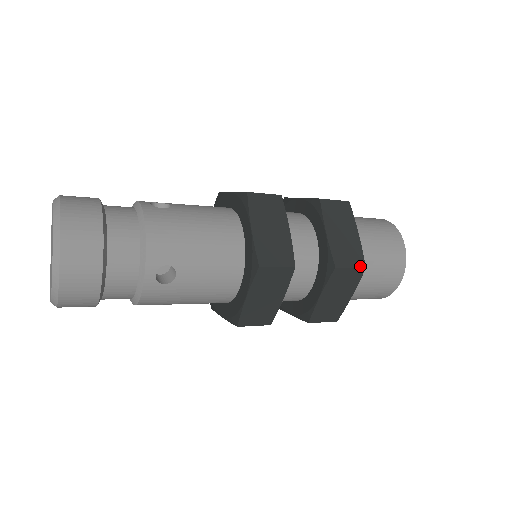
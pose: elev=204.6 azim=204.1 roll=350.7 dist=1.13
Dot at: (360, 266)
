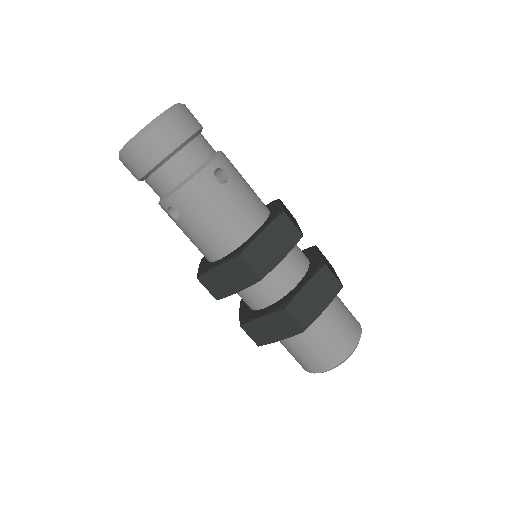
Dot at: (340, 282)
